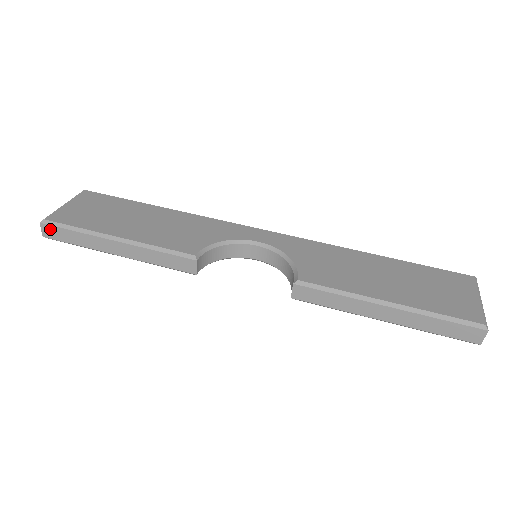
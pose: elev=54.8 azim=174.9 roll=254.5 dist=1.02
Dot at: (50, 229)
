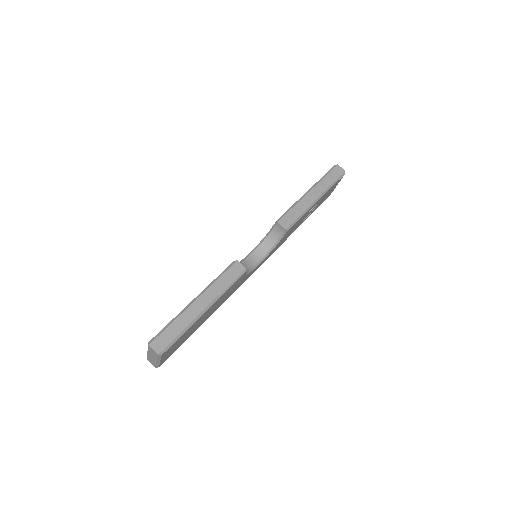
Dot at: (158, 342)
